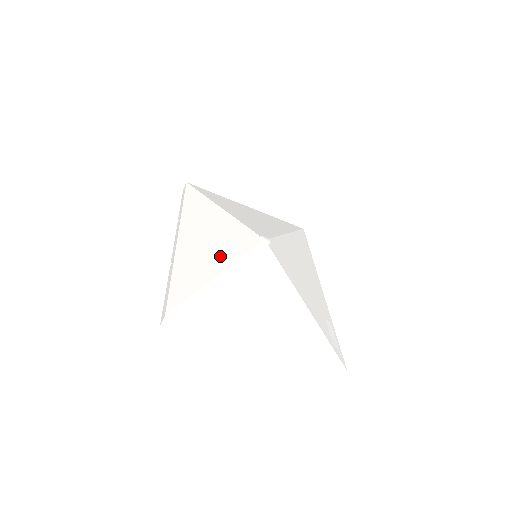
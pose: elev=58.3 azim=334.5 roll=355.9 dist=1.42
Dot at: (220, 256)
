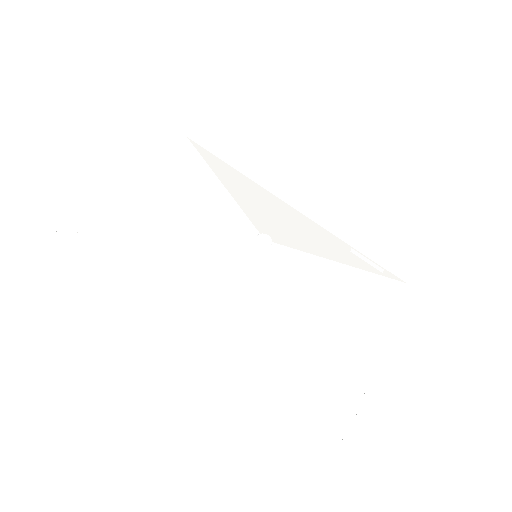
Dot at: (272, 313)
